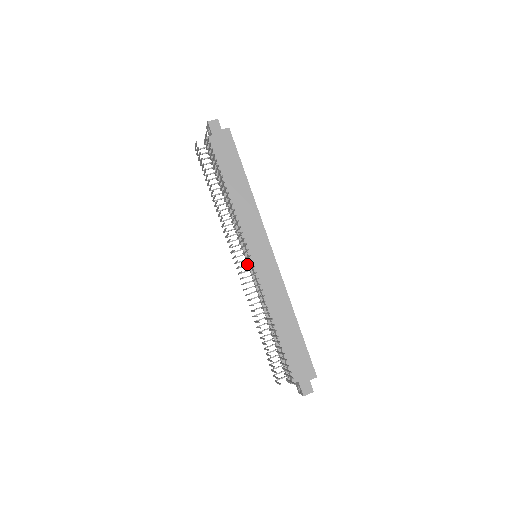
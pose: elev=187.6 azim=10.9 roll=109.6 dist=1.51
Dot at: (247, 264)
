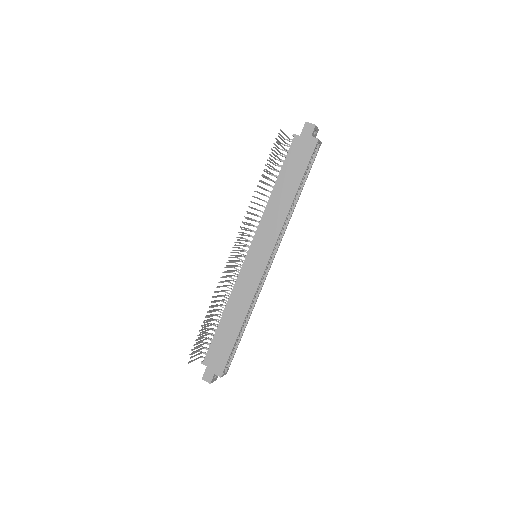
Dot at: (238, 255)
